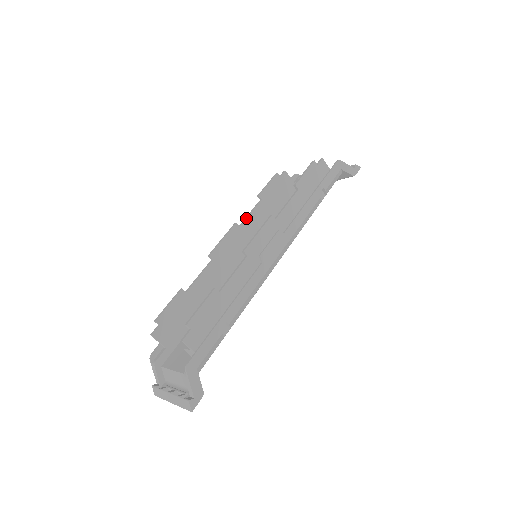
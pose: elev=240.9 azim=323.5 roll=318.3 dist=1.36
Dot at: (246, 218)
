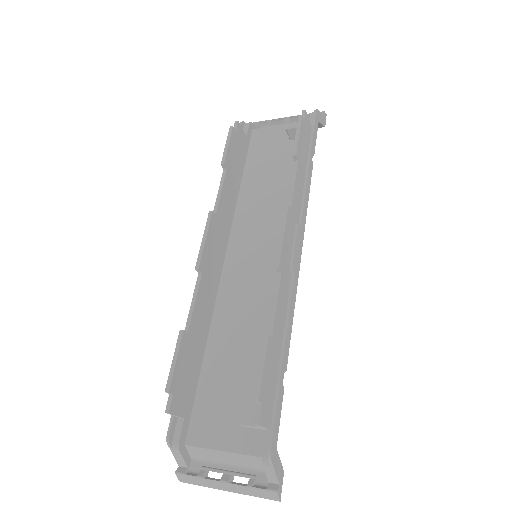
Dot at: (219, 200)
